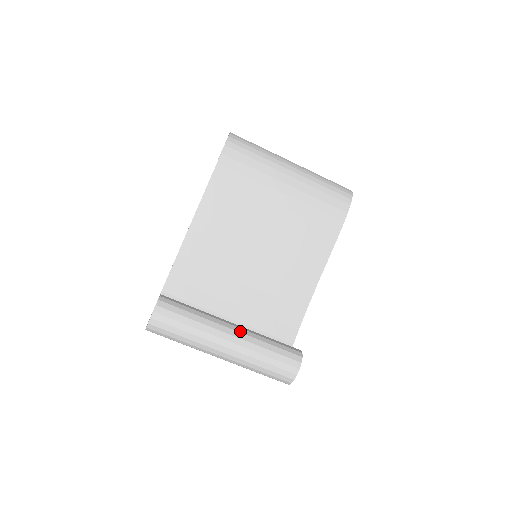
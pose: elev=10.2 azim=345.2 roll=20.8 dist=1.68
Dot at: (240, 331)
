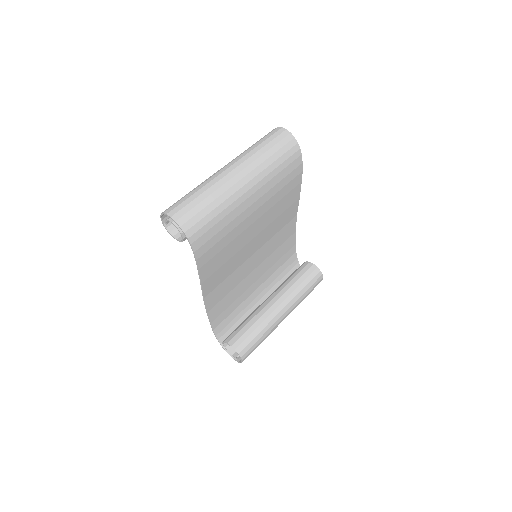
Dot at: (285, 305)
